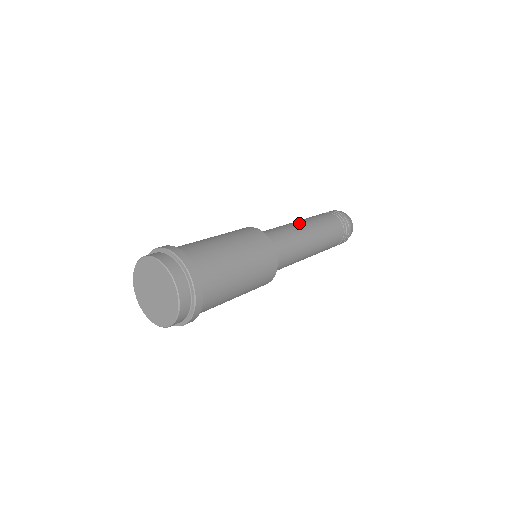
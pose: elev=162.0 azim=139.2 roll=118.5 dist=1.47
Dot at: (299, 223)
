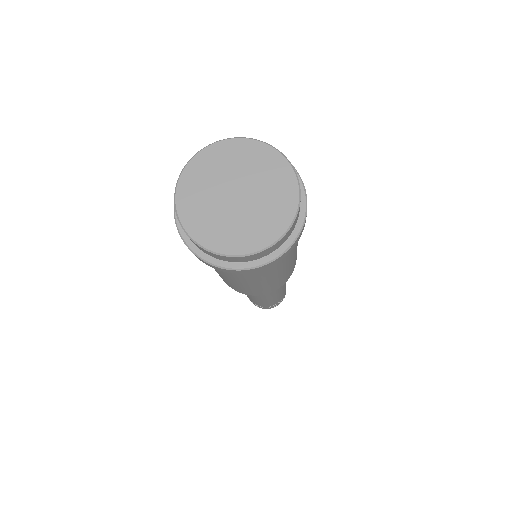
Dot at: occluded
